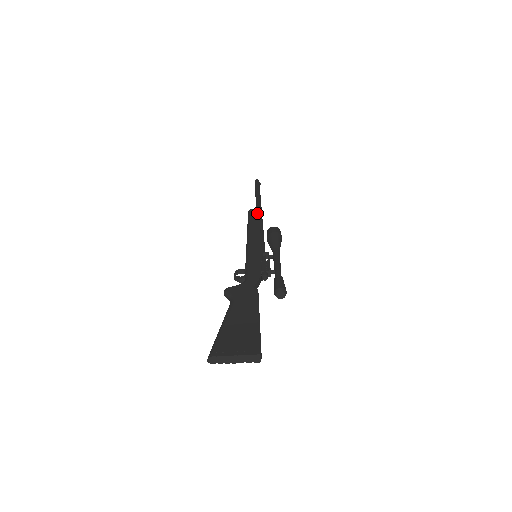
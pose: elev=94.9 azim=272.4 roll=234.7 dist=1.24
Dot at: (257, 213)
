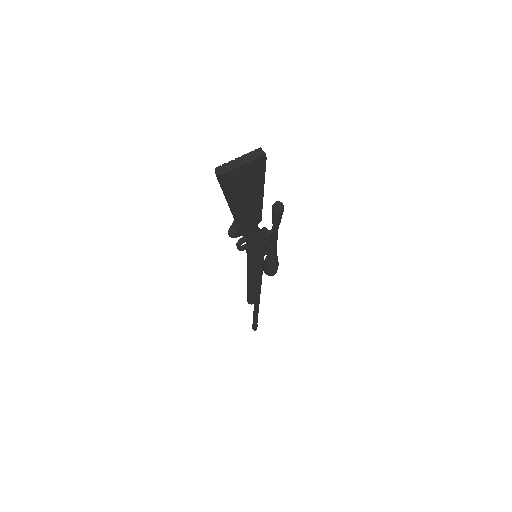
Dot at: occluded
